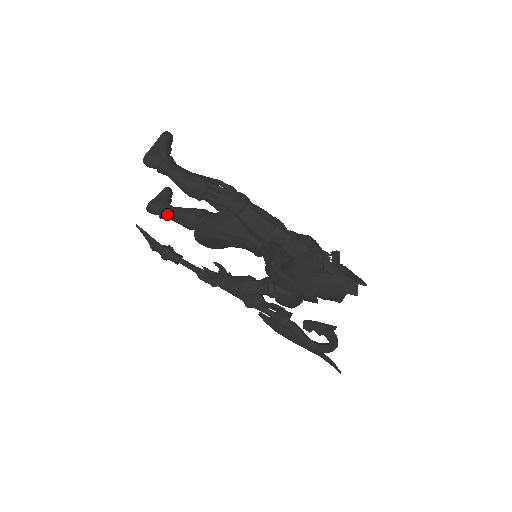
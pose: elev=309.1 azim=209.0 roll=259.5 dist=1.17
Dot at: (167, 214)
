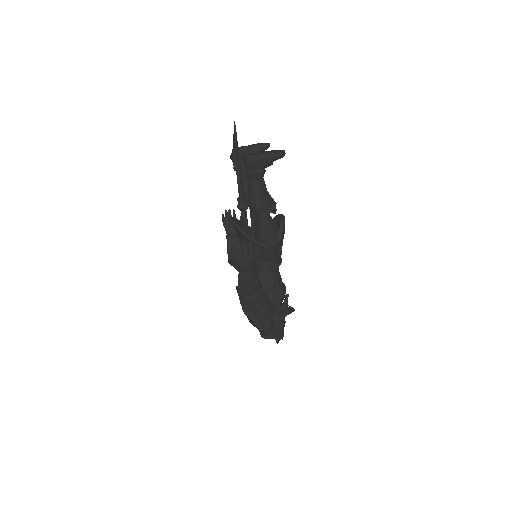
Dot at: (241, 169)
